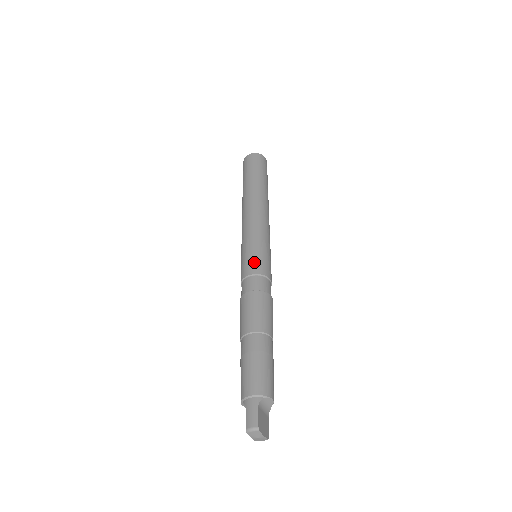
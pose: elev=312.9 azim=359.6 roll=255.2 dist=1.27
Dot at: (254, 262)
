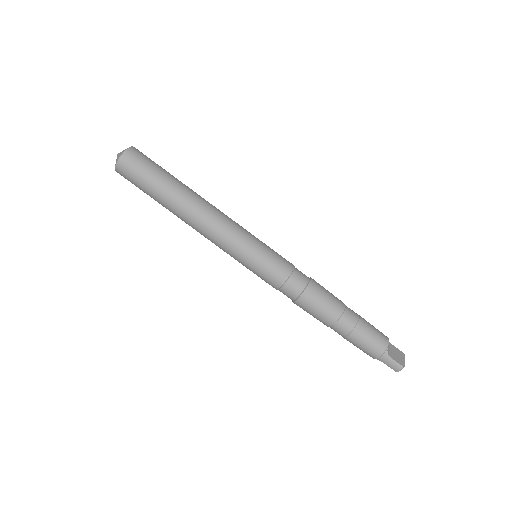
Dot at: (272, 274)
